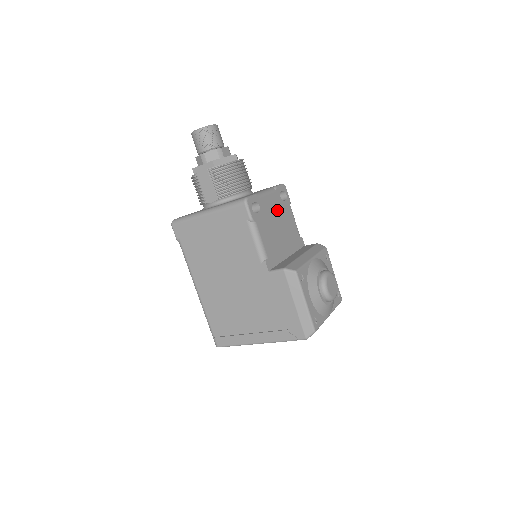
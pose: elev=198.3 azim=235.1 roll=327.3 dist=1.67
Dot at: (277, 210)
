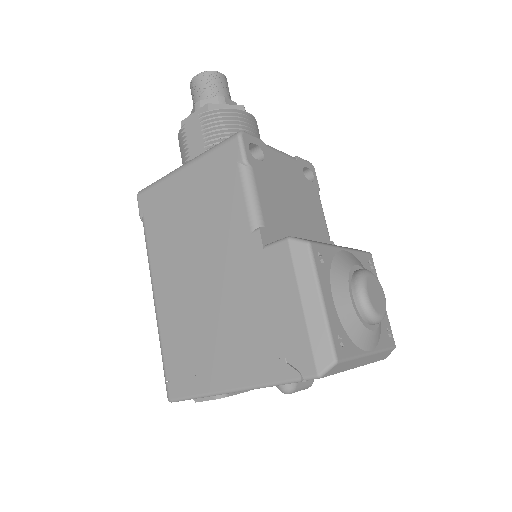
Dot at: (295, 182)
